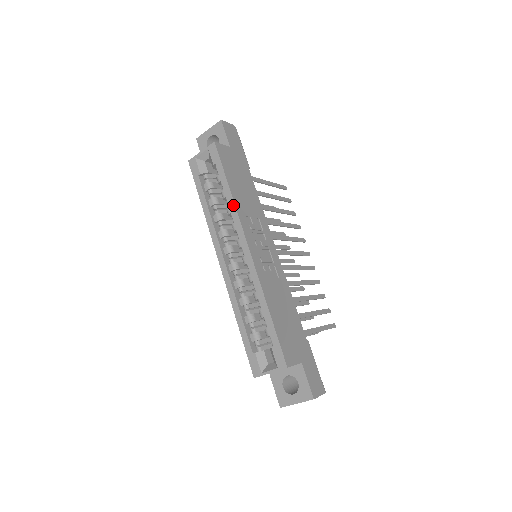
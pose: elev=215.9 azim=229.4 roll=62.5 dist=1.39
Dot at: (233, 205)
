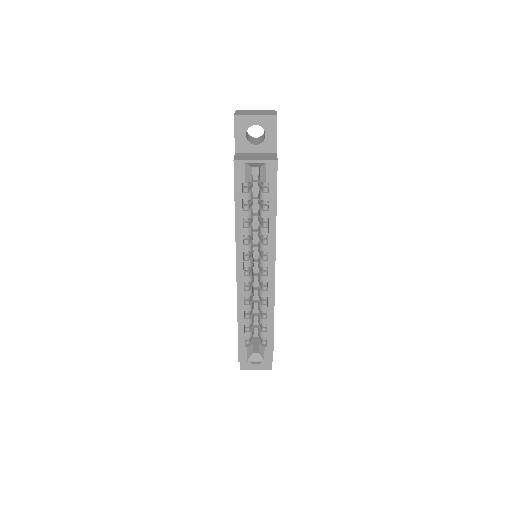
Dot at: (274, 232)
